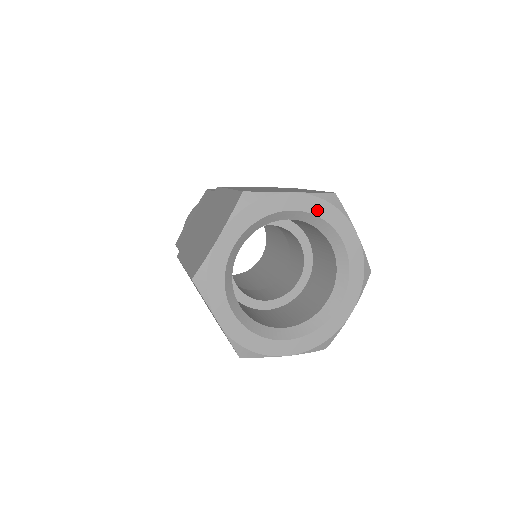
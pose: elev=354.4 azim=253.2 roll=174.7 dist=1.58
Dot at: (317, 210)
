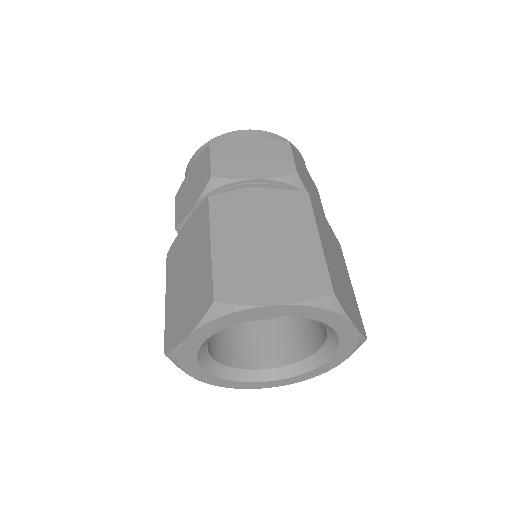
Dot at: (306, 314)
